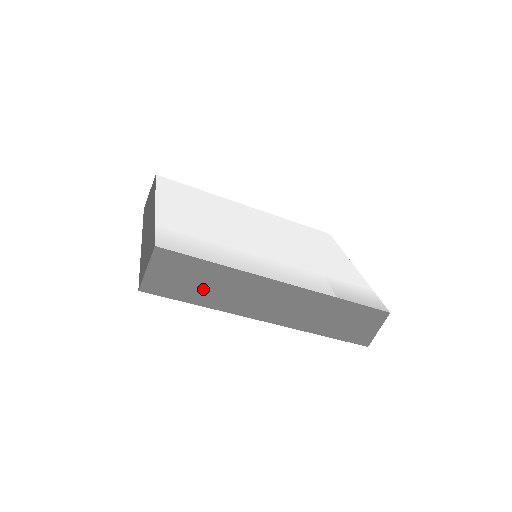
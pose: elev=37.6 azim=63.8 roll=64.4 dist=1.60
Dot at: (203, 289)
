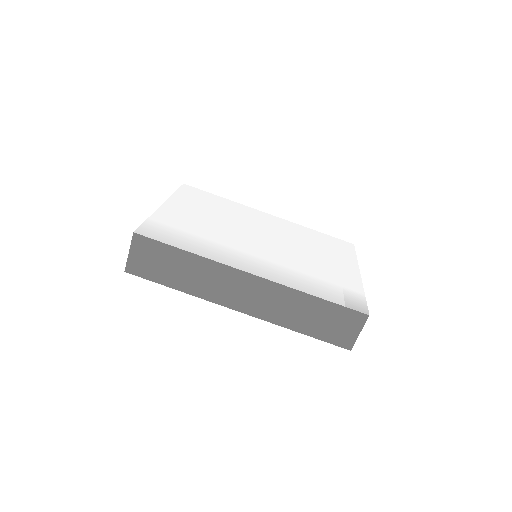
Dot at: (178, 274)
